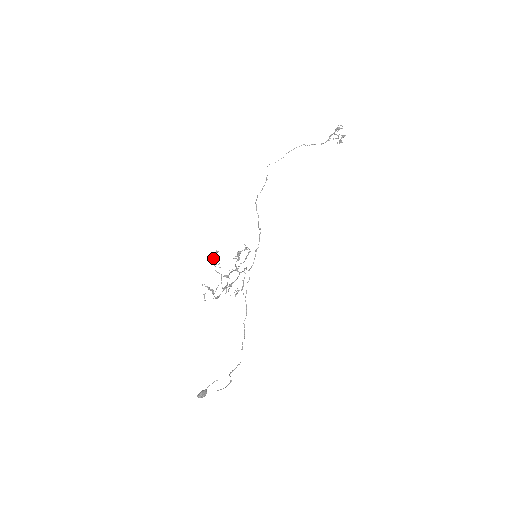
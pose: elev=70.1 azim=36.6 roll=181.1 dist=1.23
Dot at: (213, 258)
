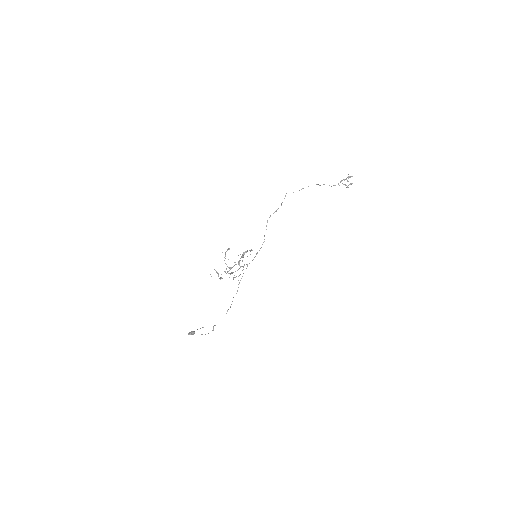
Dot at: (225, 253)
